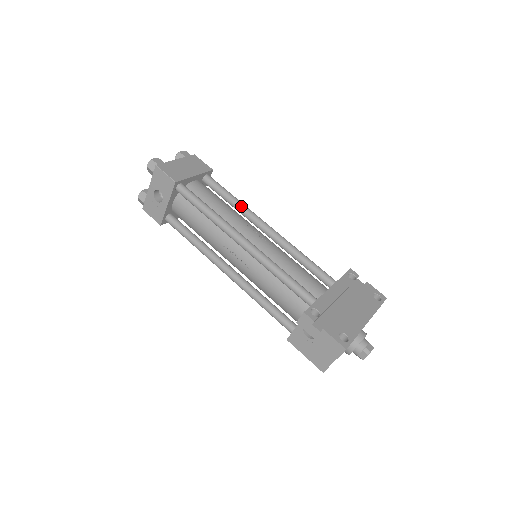
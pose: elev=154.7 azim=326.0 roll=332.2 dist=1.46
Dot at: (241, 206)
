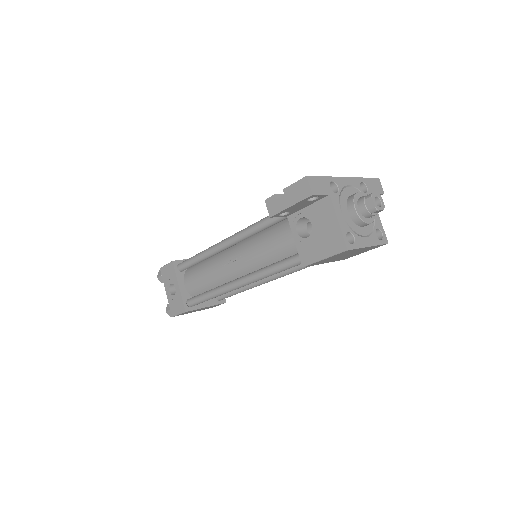
Dot at: occluded
